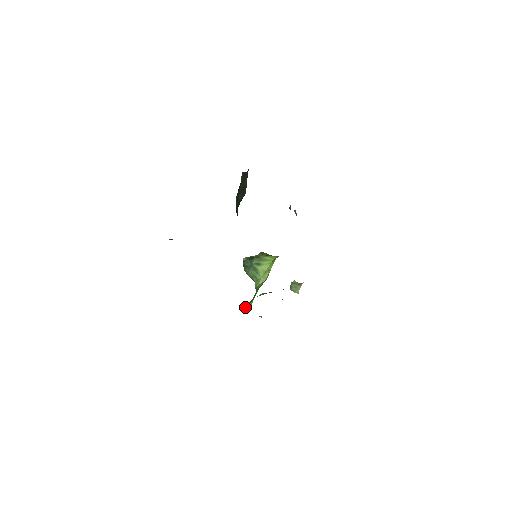
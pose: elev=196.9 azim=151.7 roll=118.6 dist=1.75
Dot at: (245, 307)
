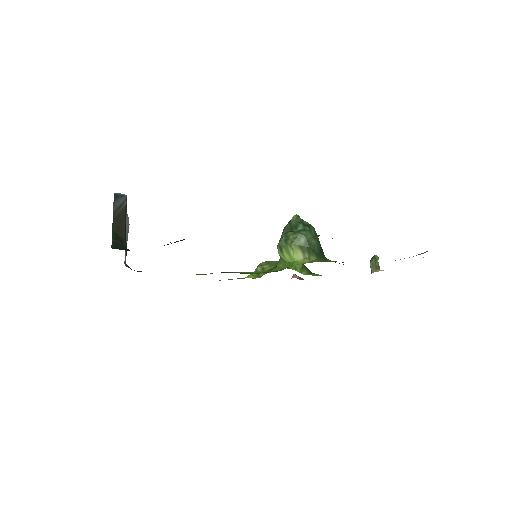
Dot at: (261, 270)
